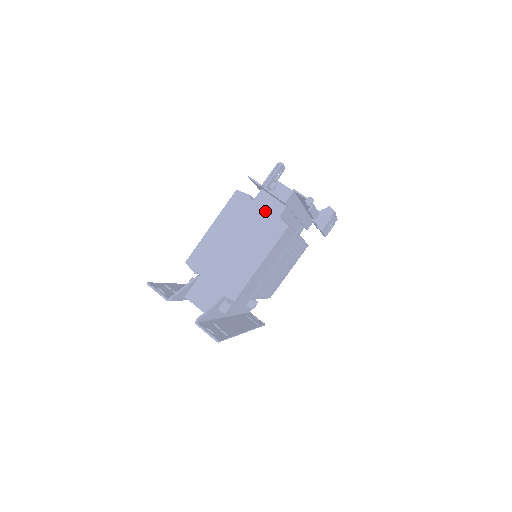
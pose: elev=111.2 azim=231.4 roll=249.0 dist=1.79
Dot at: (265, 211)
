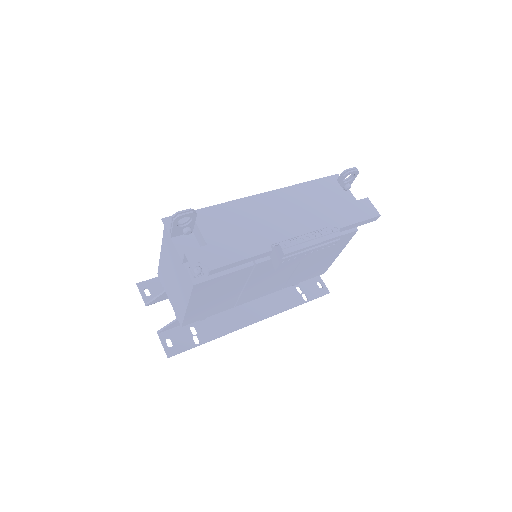
Dot at: occluded
